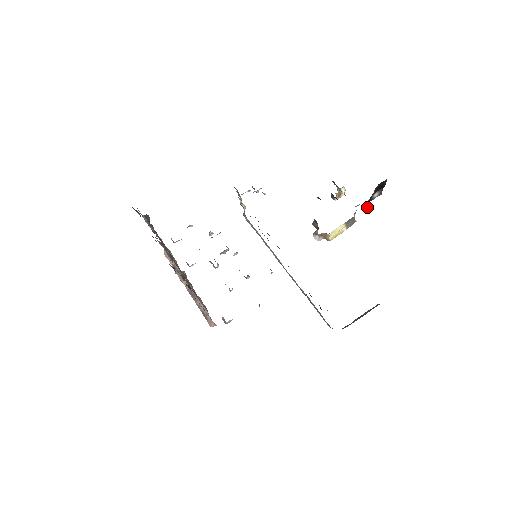
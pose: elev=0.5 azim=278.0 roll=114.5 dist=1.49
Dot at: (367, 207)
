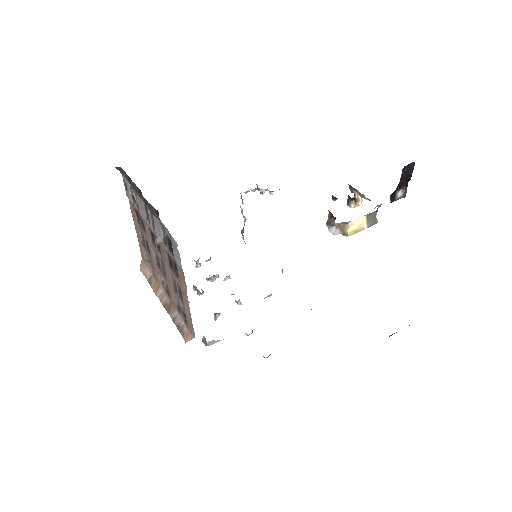
Dot at: occluded
